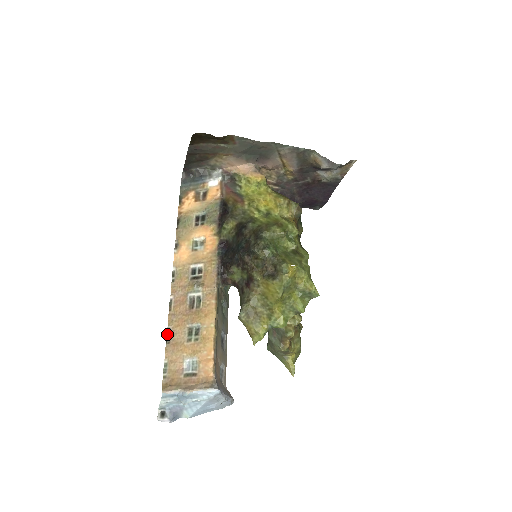
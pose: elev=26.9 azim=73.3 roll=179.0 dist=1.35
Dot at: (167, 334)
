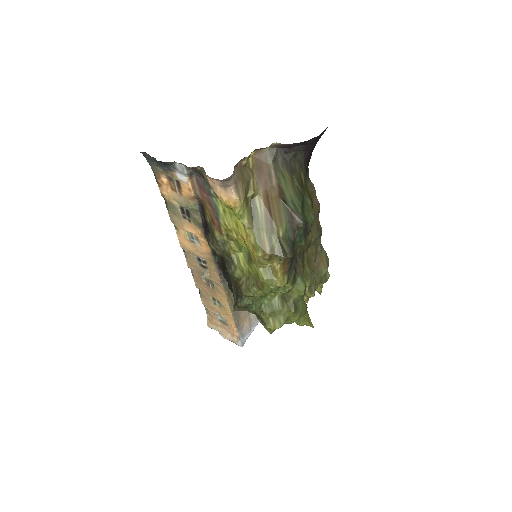
Dot at: occluded
